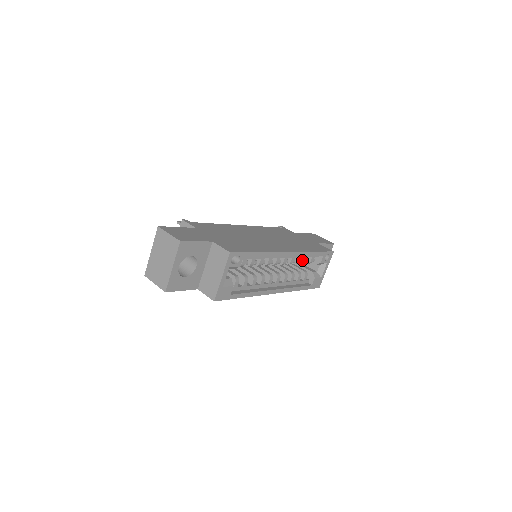
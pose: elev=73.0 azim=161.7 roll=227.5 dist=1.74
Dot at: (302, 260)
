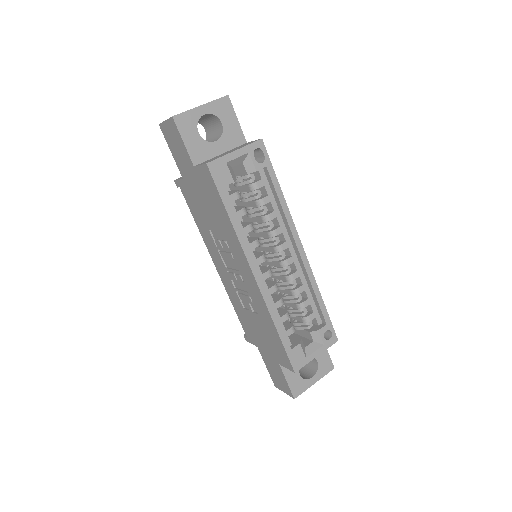
Dot at: (301, 301)
